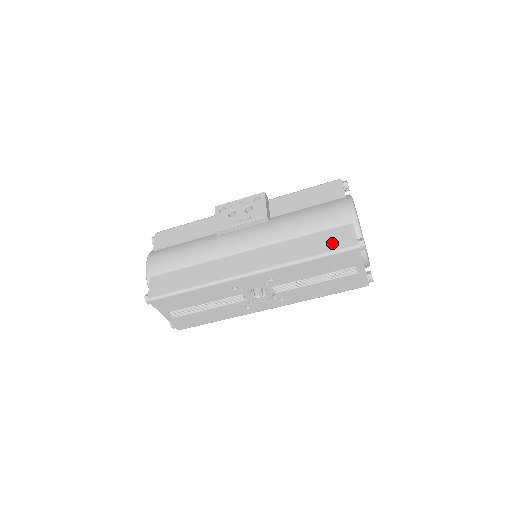
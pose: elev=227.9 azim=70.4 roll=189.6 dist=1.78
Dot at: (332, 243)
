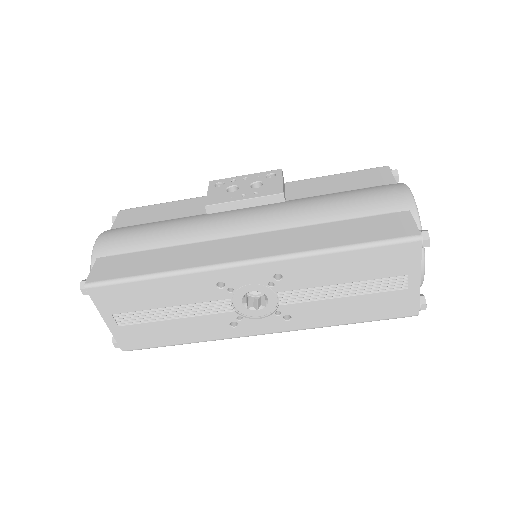
Dot at: (379, 231)
